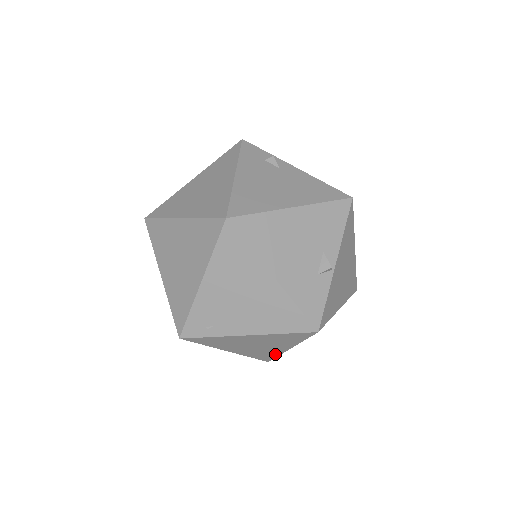
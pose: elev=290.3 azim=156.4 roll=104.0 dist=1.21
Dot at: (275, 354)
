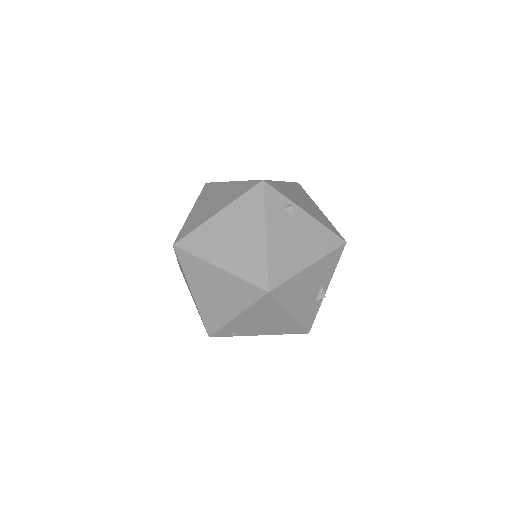
Dot at: occluded
